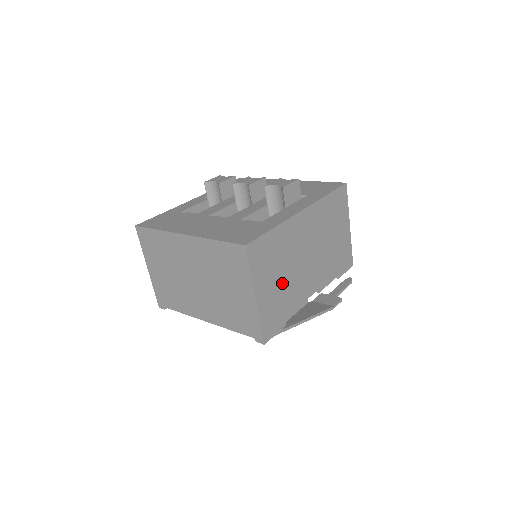
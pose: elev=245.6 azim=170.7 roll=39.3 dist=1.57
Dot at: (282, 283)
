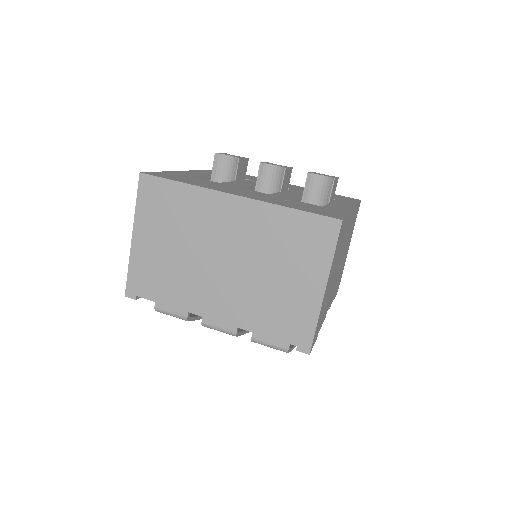
Dot at: (331, 283)
